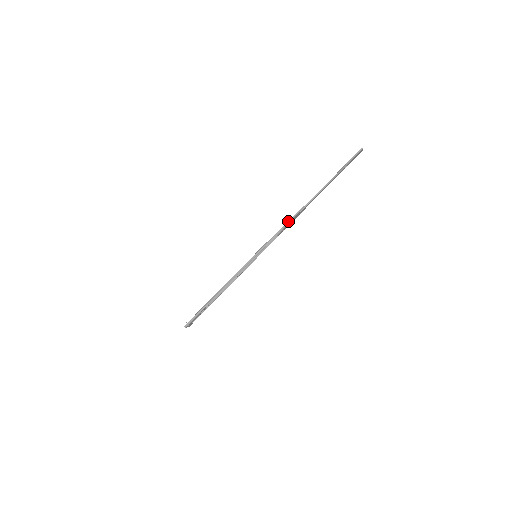
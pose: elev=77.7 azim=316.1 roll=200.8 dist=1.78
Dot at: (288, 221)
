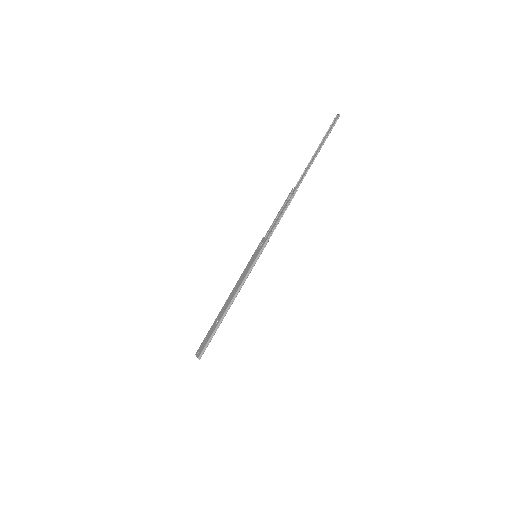
Dot at: (284, 210)
